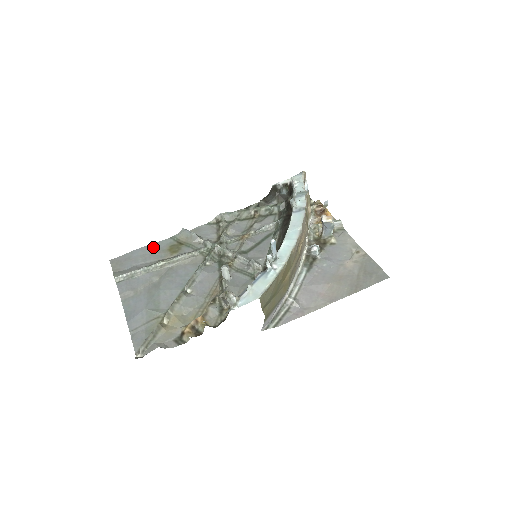
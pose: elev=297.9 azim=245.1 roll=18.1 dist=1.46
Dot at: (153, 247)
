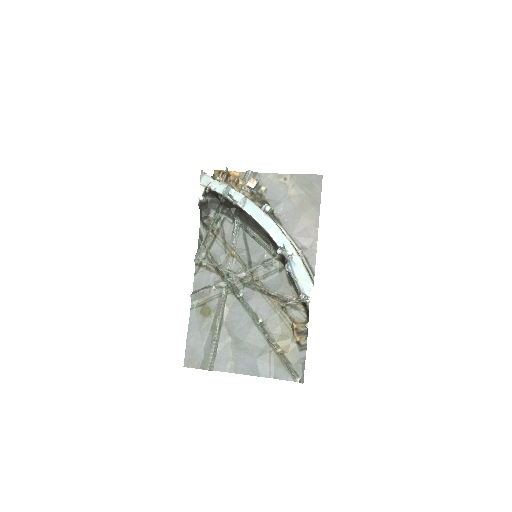
Dot at: (193, 327)
